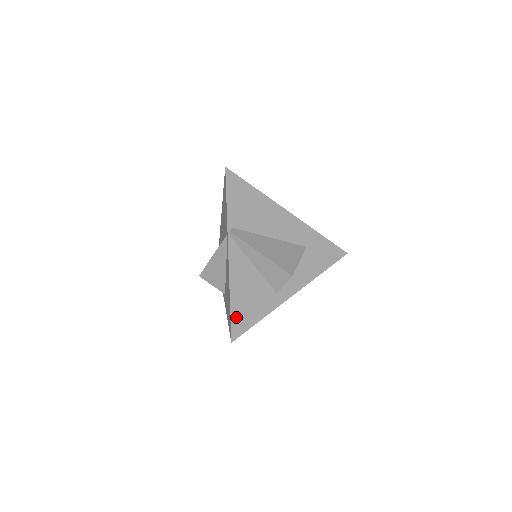
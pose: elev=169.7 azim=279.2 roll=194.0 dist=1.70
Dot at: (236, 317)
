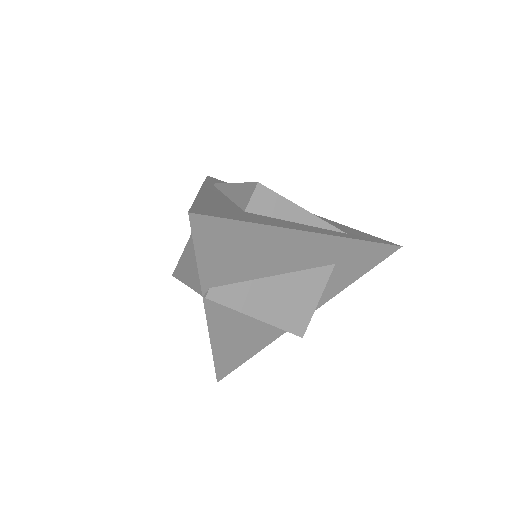
Dot at: (222, 363)
